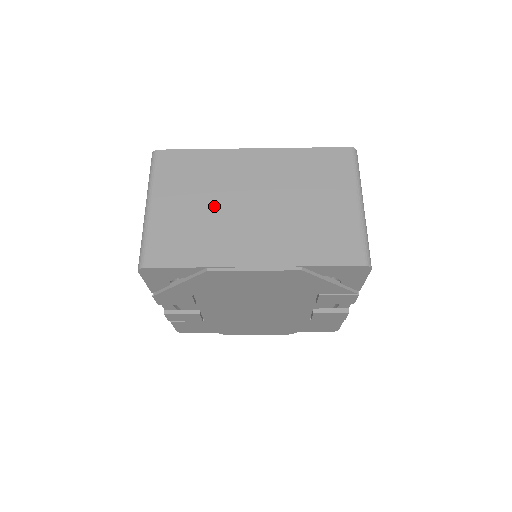
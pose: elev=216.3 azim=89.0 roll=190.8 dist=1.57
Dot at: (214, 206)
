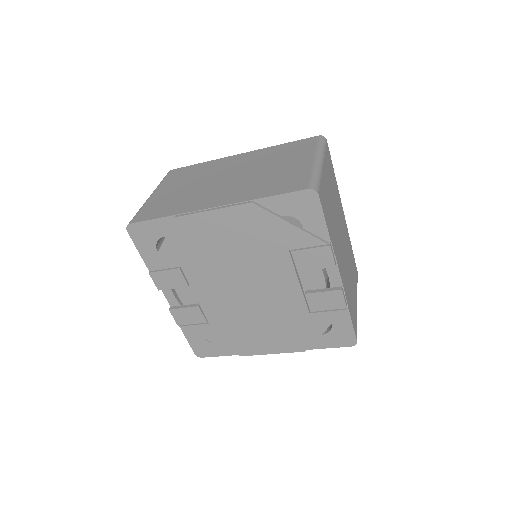
Dot at: (197, 185)
